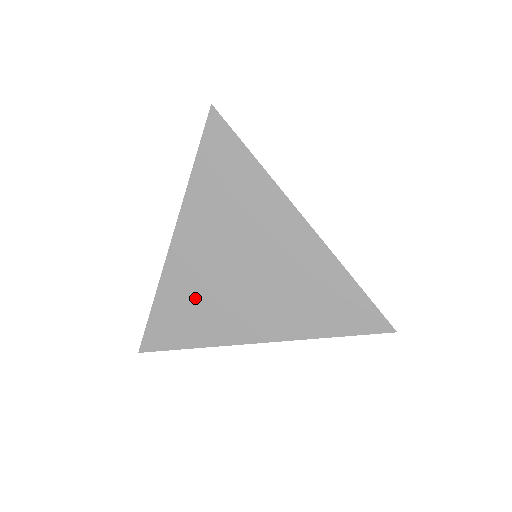
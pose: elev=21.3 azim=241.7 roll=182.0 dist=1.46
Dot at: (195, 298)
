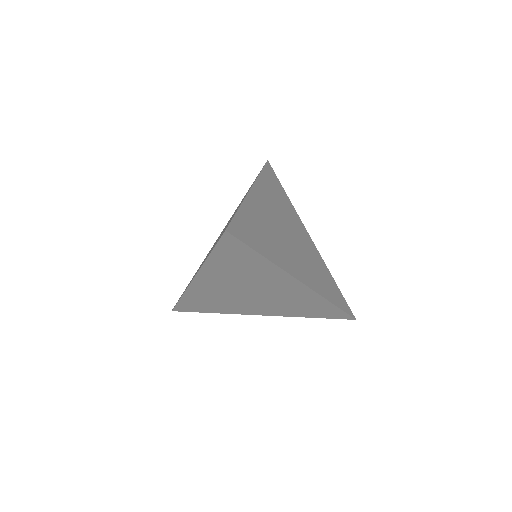
Dot at: (265, 228)
